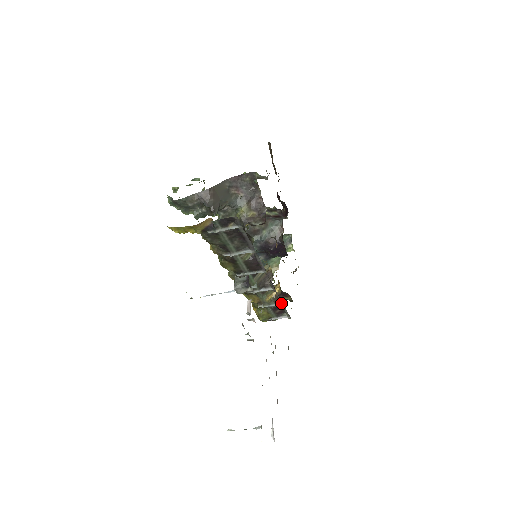
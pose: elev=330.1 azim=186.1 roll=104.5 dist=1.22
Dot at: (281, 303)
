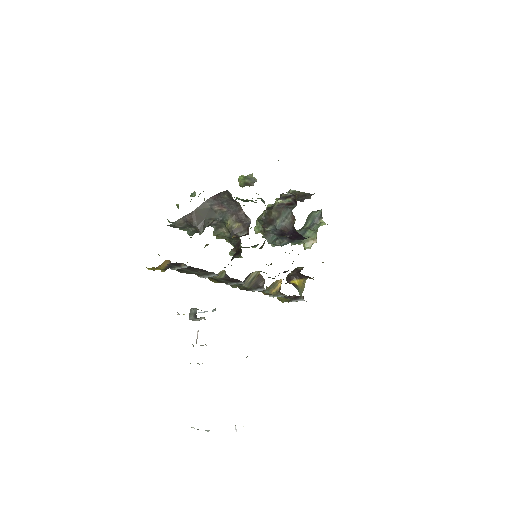
Dot at: (286, 295)
